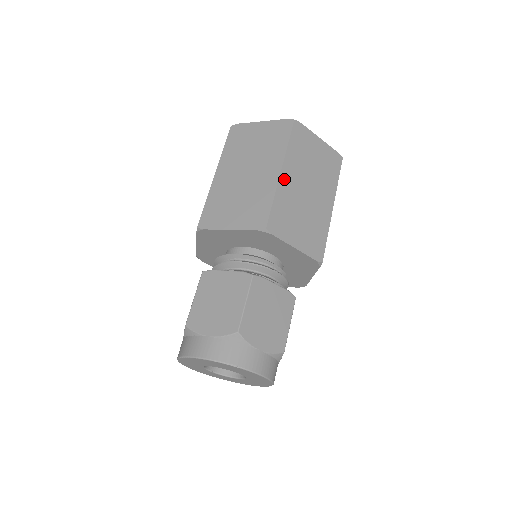
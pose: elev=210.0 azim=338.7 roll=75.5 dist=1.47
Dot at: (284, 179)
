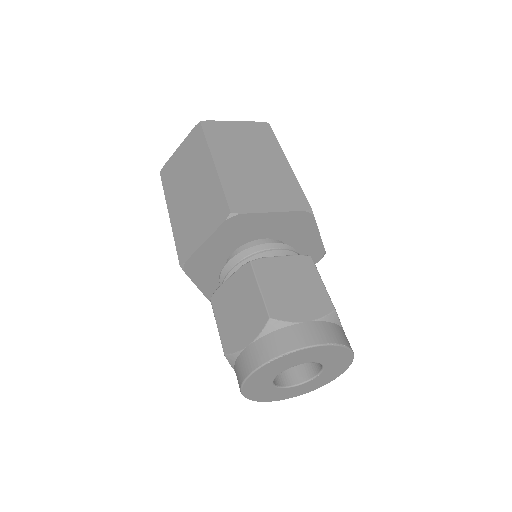
Dot at: occluded
